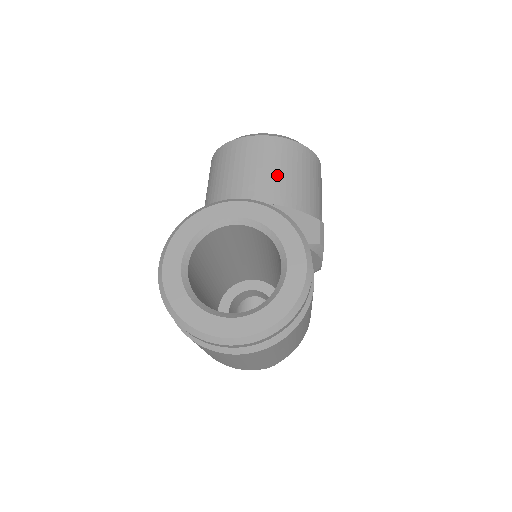
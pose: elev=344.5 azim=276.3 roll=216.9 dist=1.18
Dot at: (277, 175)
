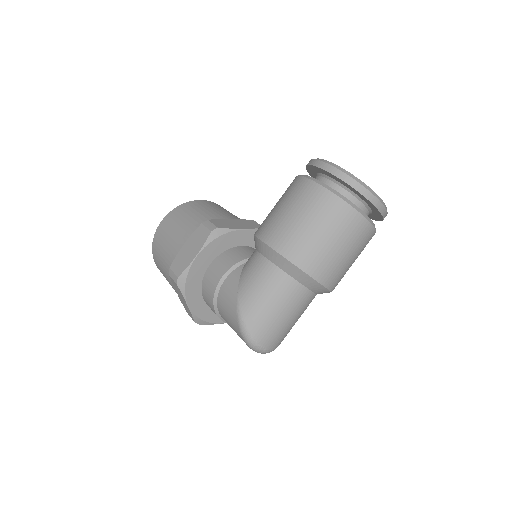
Dot at: occluded
